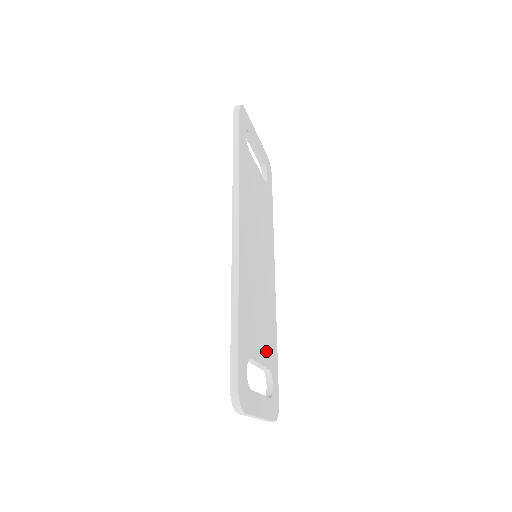
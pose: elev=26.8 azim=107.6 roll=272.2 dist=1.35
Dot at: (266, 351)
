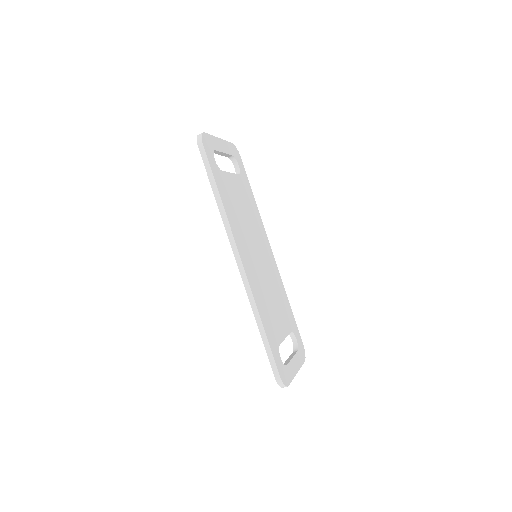
Dot at: (285, 322)
